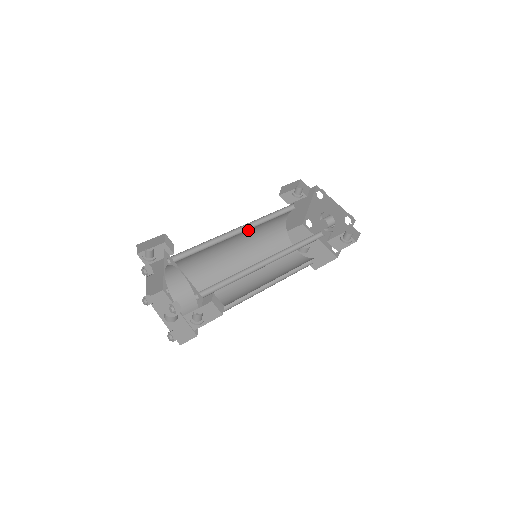
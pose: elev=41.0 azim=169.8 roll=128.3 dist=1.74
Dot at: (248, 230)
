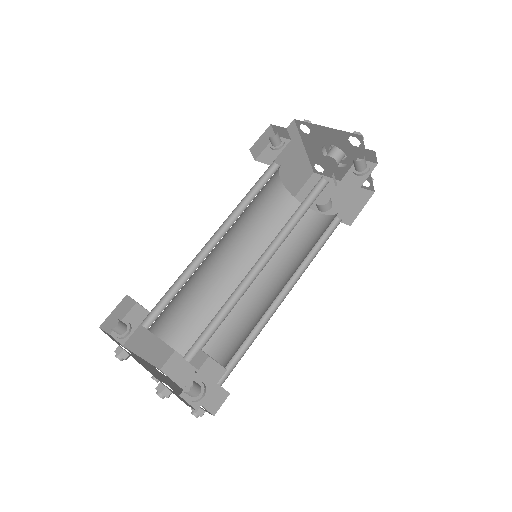
Dot at: (233, 228)
